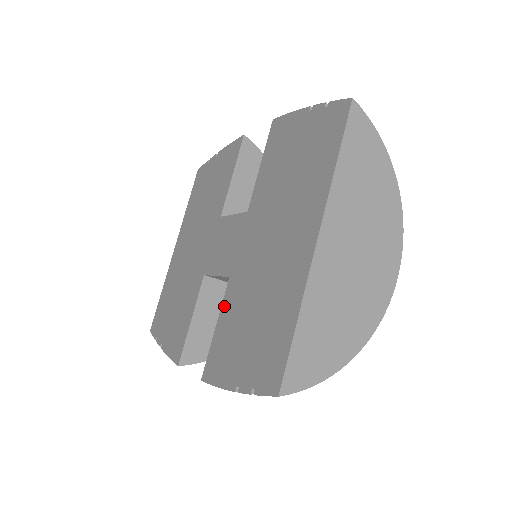
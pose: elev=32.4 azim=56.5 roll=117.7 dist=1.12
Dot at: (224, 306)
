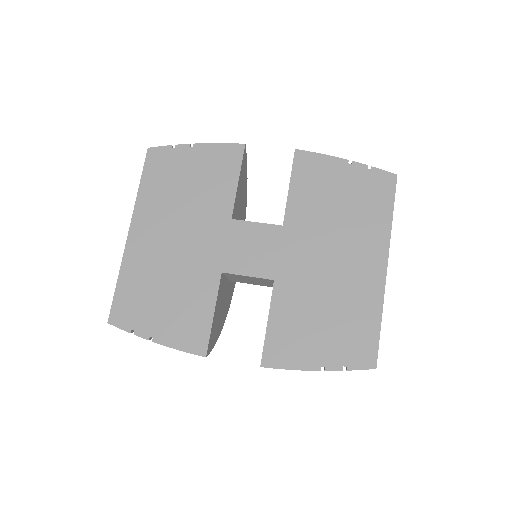
Dot at: (276, 305)
